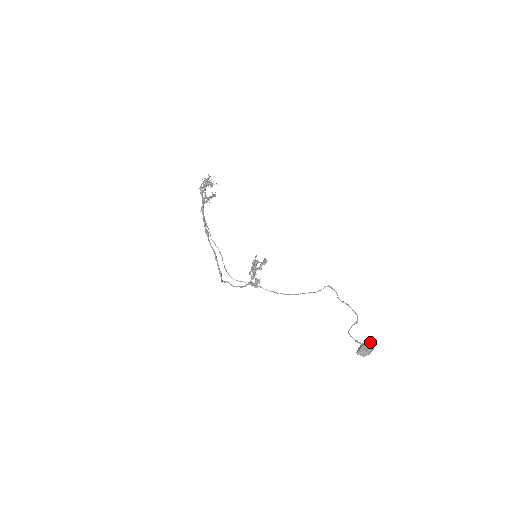
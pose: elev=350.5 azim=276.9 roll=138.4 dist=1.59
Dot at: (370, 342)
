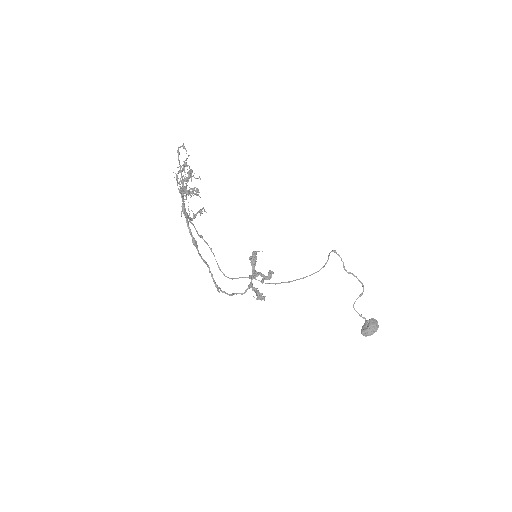
Dot at: (375, 319)
